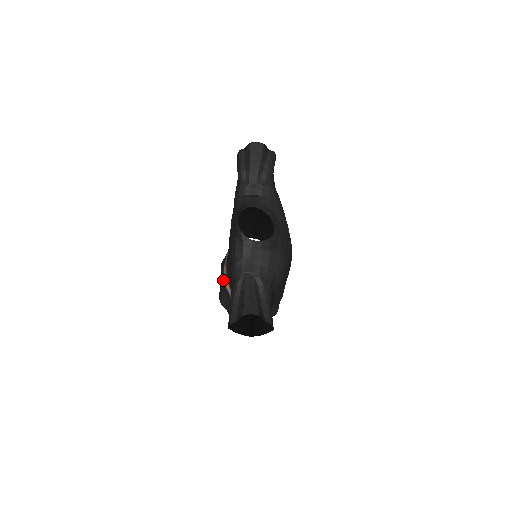
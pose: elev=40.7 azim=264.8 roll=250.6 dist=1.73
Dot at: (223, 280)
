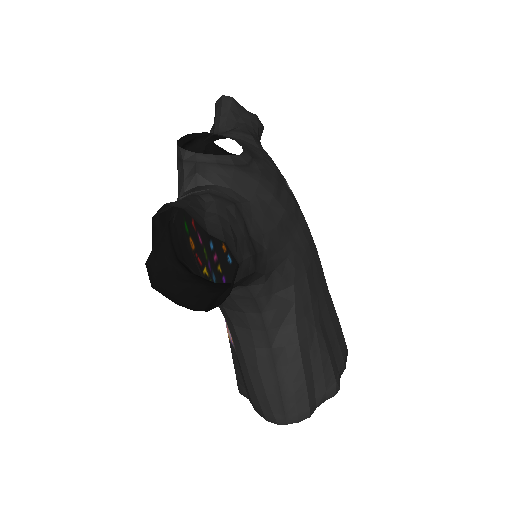
Dot at: occluded
